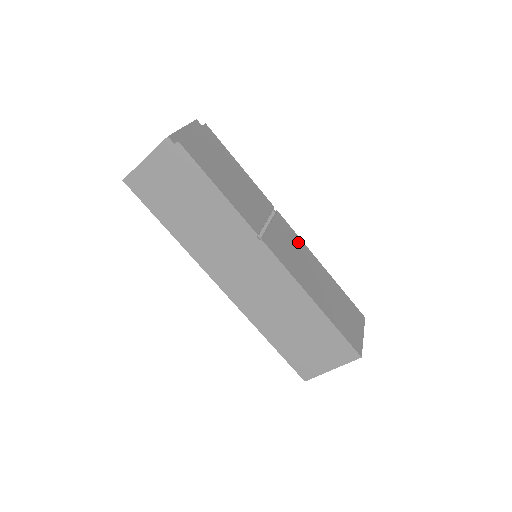
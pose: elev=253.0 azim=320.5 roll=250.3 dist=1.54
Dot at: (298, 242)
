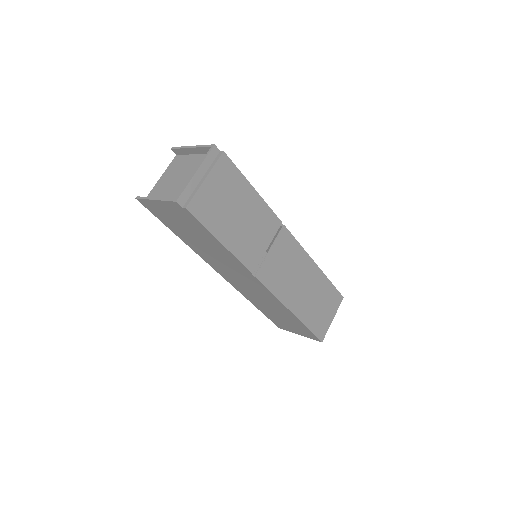
Dot at: (297, 252)
